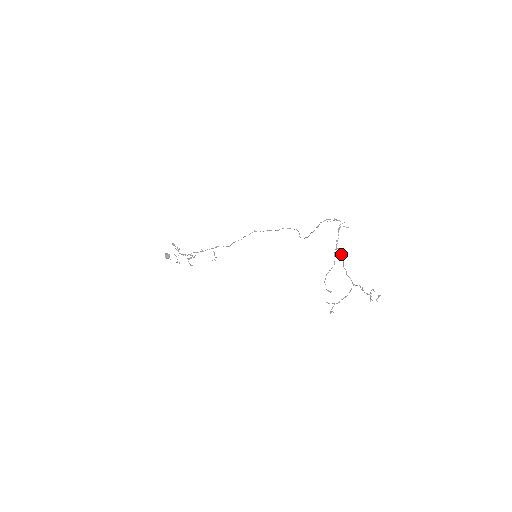
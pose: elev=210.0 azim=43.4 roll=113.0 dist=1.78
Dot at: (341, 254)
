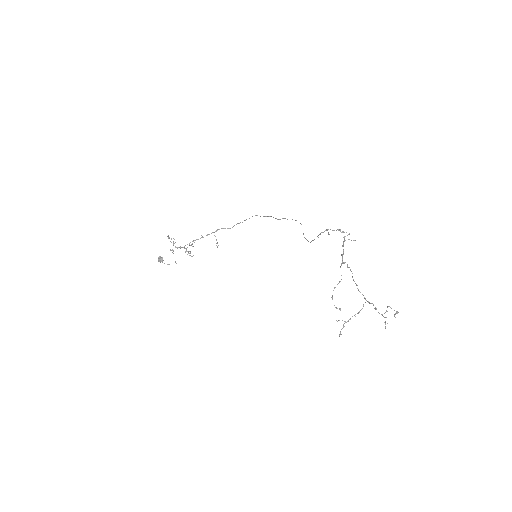
Dot at: (349, 267)
